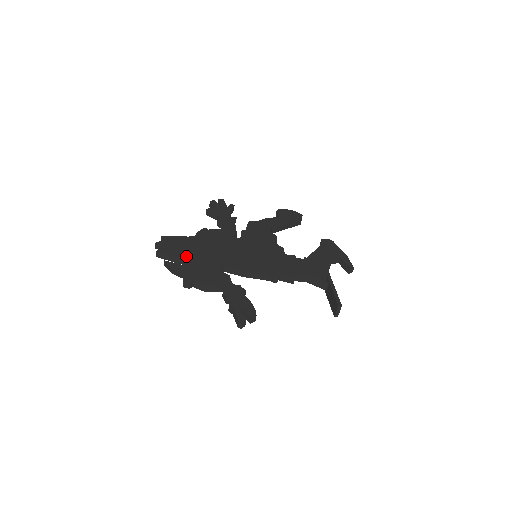
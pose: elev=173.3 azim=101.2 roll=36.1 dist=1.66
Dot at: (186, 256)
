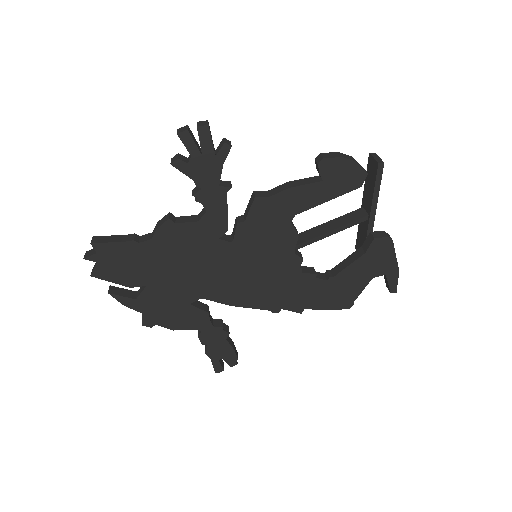
Dot at: (141, 284)
